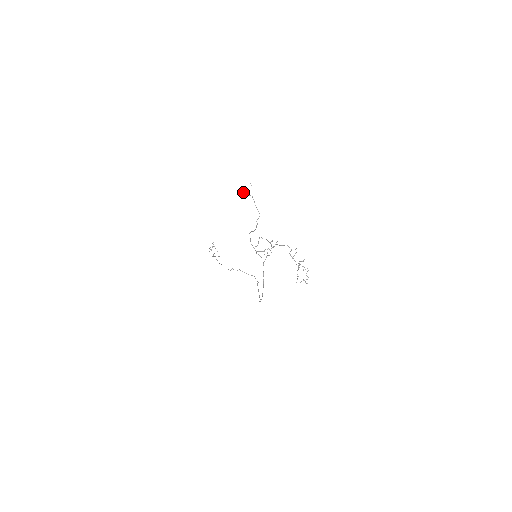
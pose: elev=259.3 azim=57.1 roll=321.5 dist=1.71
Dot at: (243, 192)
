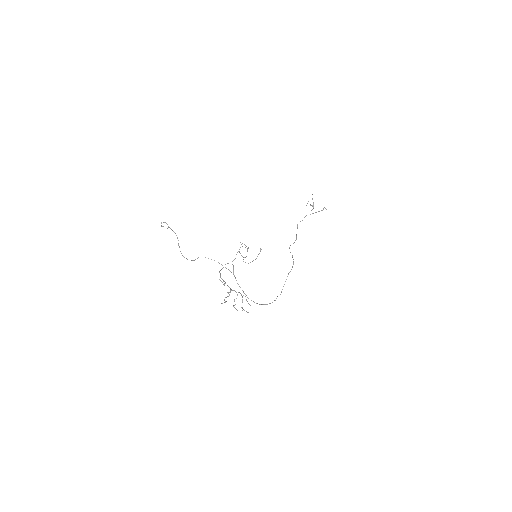
Dot at: (167, 228)
